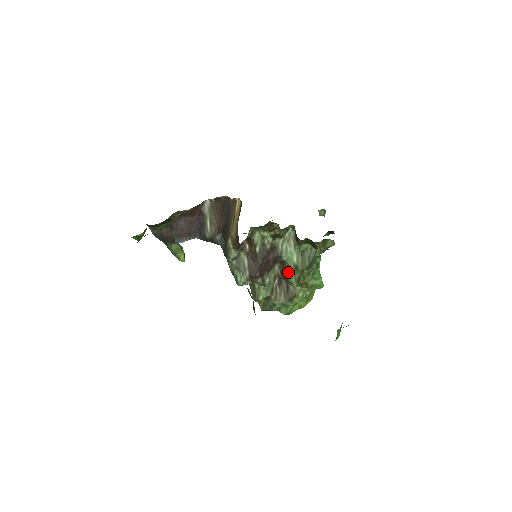
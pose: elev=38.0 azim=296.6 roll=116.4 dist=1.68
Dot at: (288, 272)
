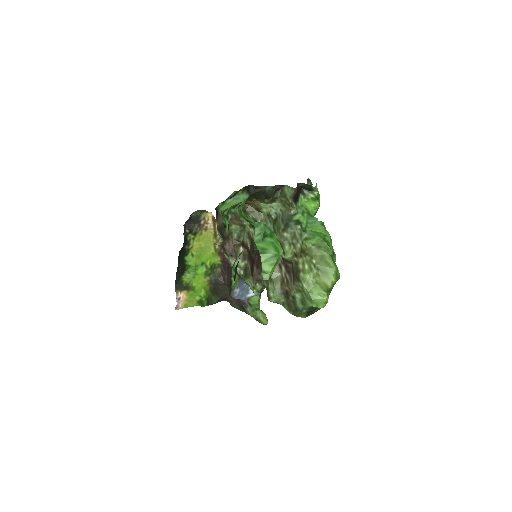
Dot at: occluded
